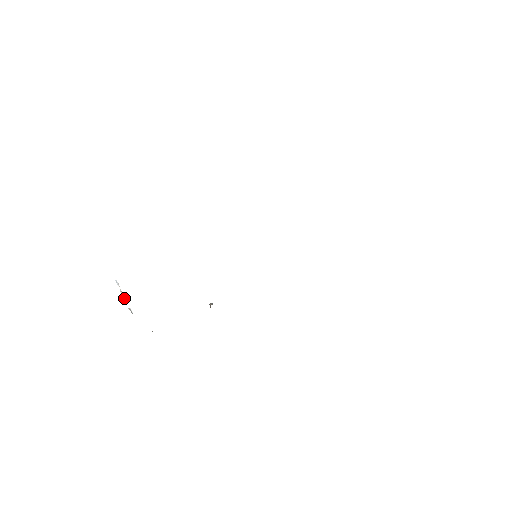
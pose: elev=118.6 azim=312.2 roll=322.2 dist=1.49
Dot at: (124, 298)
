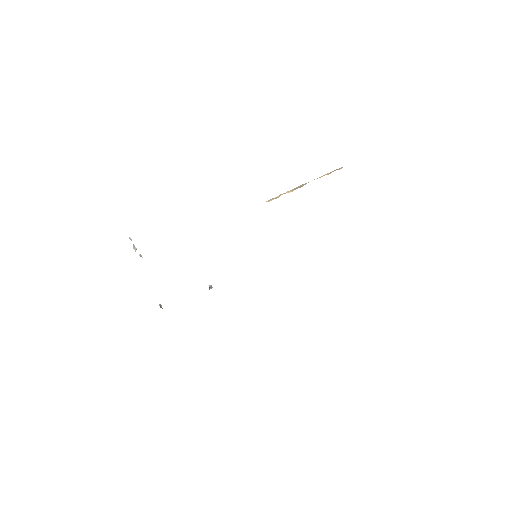
Dot at: (136, 248)
